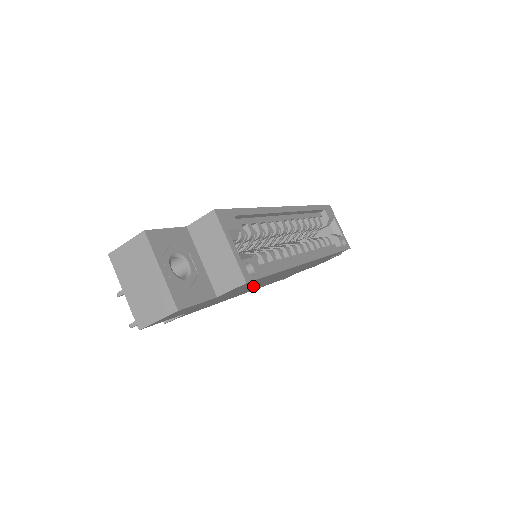
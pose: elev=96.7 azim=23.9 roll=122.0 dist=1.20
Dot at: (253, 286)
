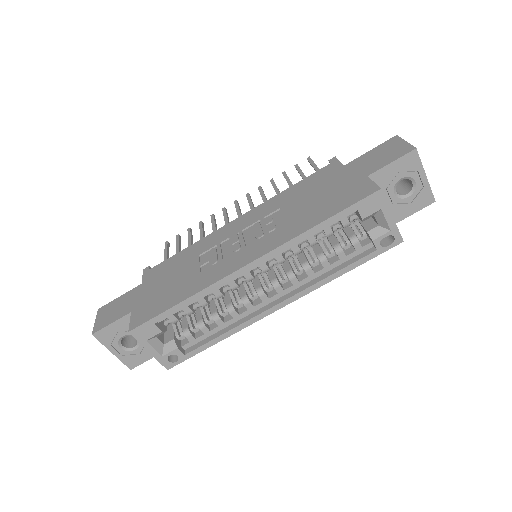
Dot at: occluded
